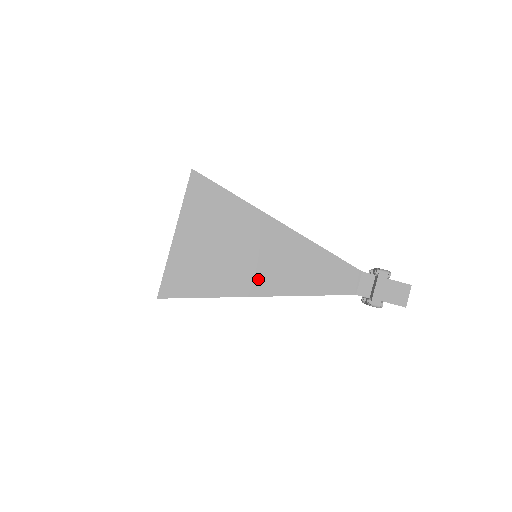
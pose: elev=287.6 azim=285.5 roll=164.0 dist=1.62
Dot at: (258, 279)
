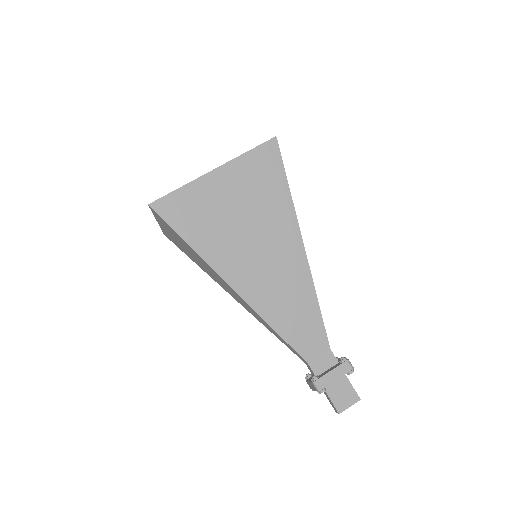
Dot at: (243, 271)
